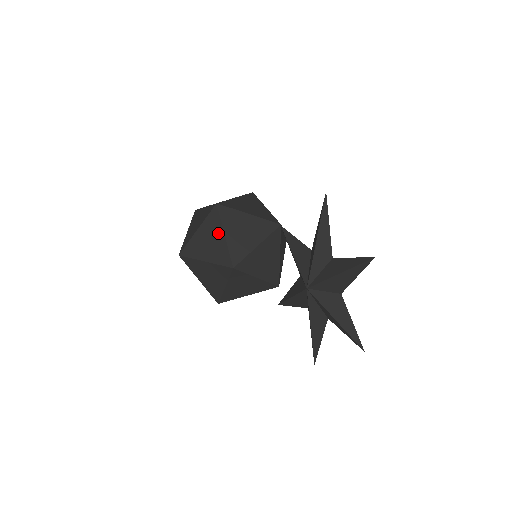
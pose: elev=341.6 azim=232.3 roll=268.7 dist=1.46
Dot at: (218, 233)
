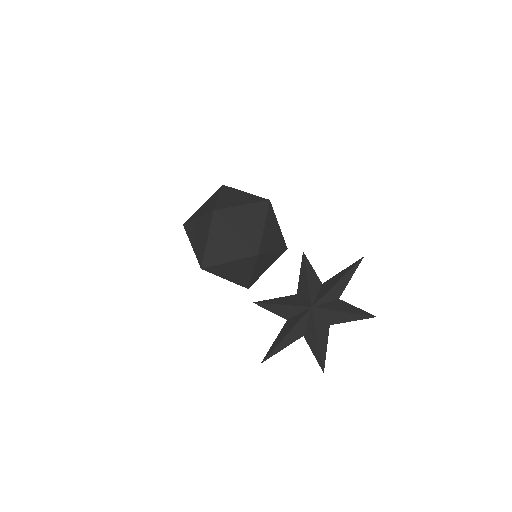
Dot at: (260, 221)
